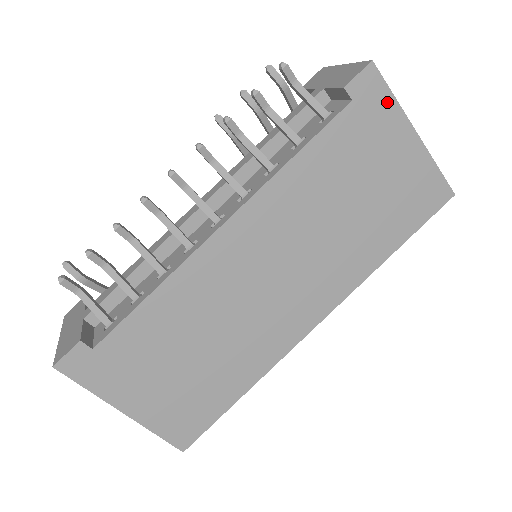
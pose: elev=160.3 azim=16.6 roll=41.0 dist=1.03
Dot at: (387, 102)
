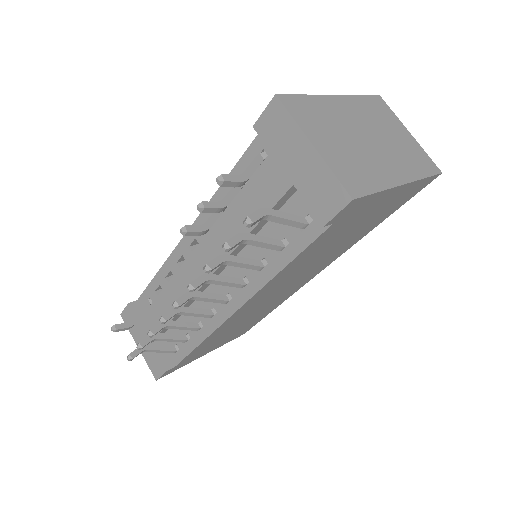
Dot at: (371, 199)
